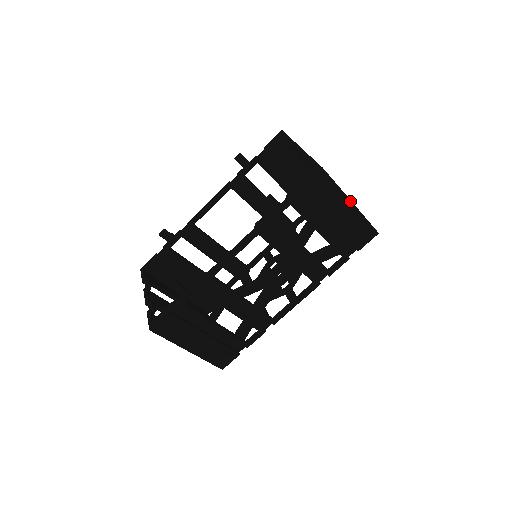
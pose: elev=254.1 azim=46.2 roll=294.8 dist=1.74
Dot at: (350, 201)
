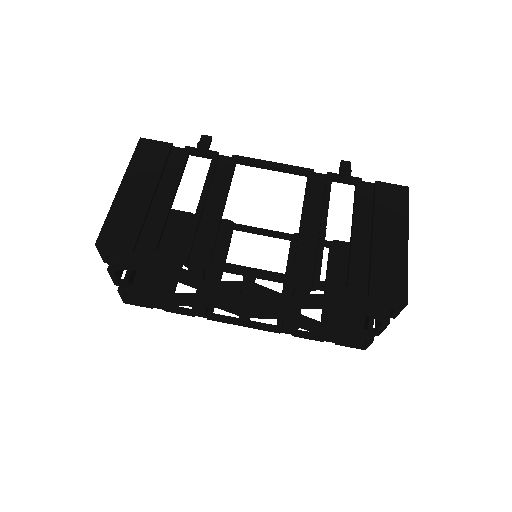
Dot at: (407, 237)
